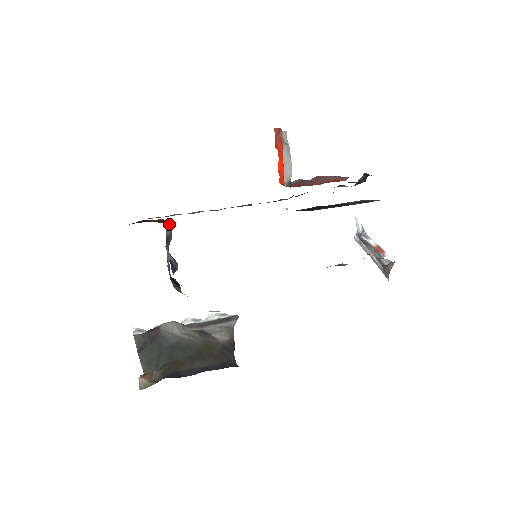
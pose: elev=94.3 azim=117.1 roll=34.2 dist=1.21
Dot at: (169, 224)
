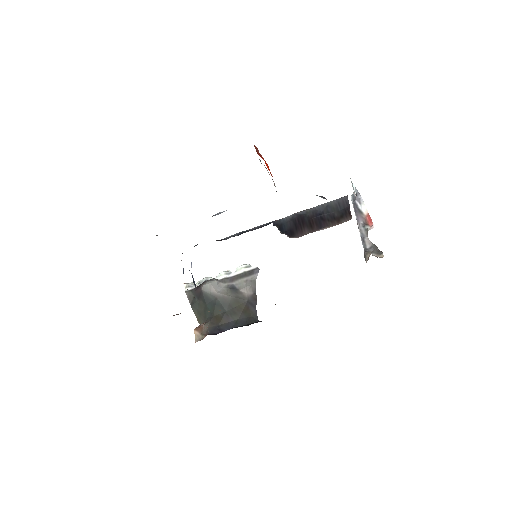
Dot at: occluded
